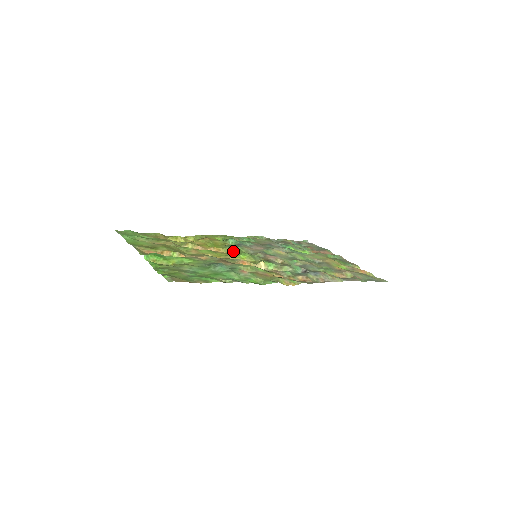
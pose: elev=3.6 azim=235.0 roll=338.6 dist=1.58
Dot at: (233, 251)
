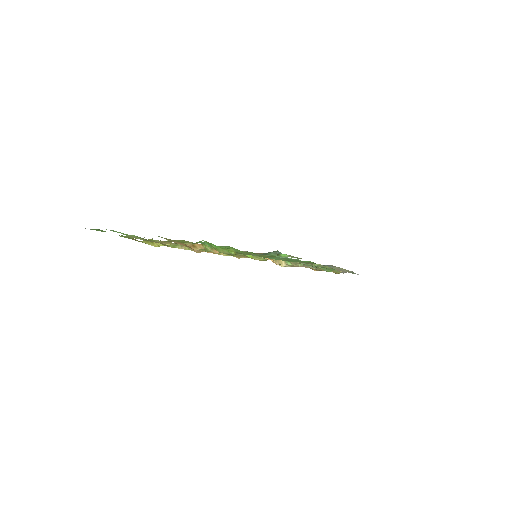
Dot at: occluded
